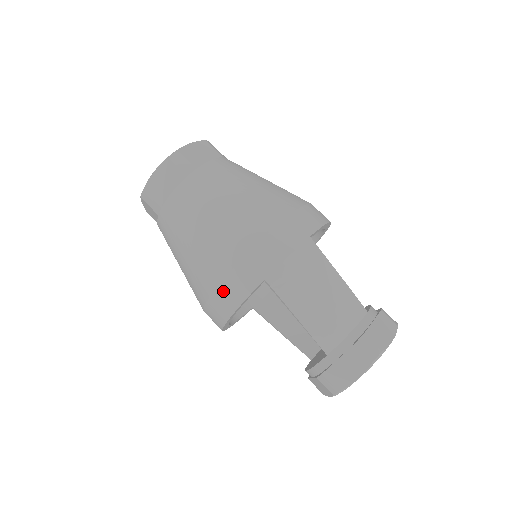
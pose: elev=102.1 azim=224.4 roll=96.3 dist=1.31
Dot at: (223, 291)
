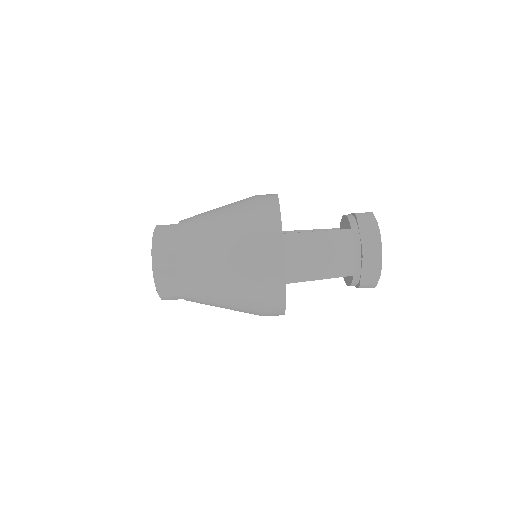
Dot at: (268, 307)
